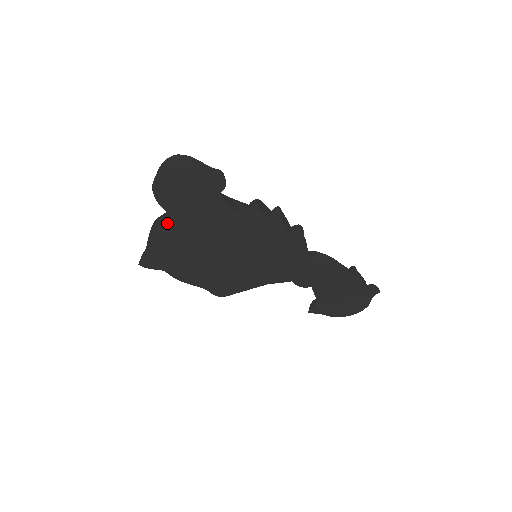
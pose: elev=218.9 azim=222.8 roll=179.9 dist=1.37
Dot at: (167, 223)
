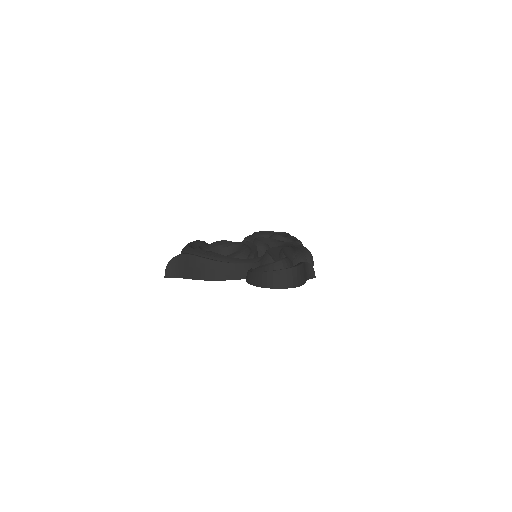
Dot at: occluded
